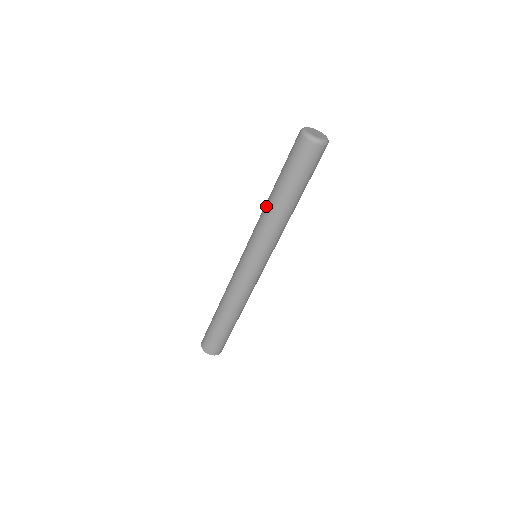
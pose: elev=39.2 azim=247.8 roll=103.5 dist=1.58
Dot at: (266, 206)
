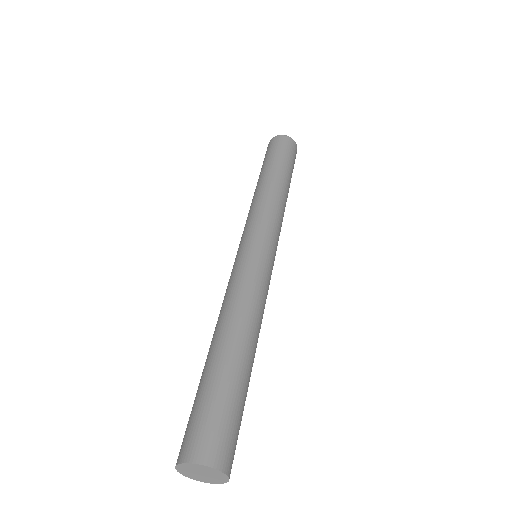
Dot at: occluded
